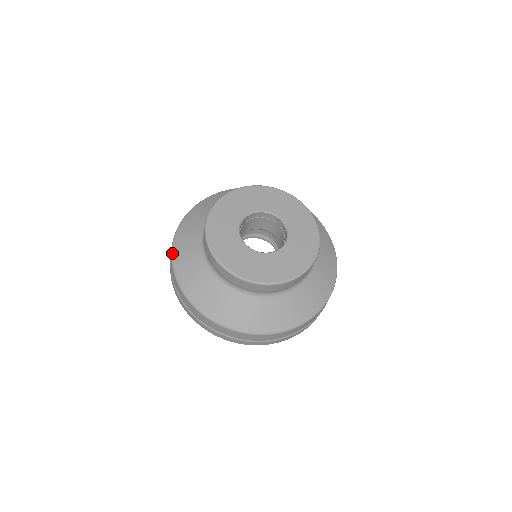
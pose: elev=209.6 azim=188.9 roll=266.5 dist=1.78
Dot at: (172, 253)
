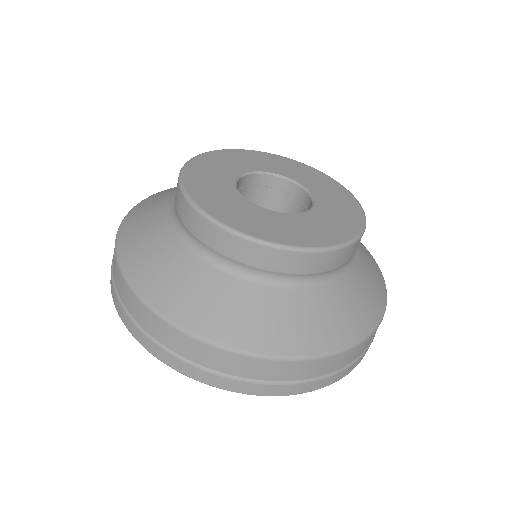
Dot at: occluded
